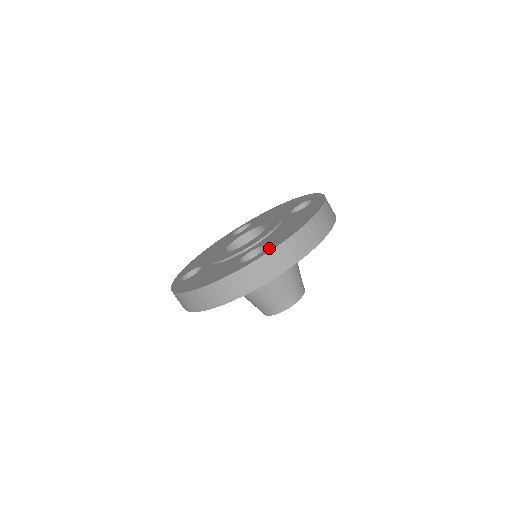
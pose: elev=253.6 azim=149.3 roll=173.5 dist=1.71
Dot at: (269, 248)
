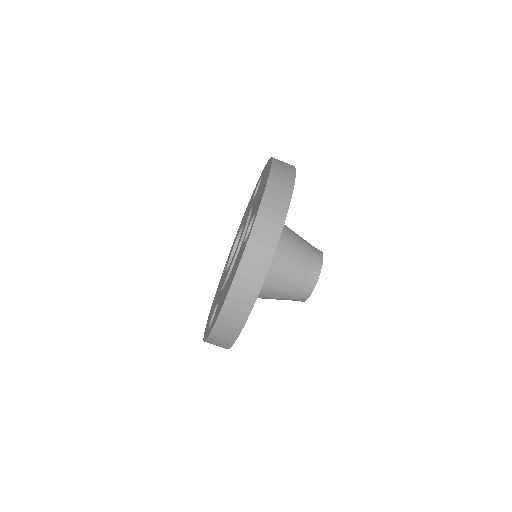
Dot at: occluded
